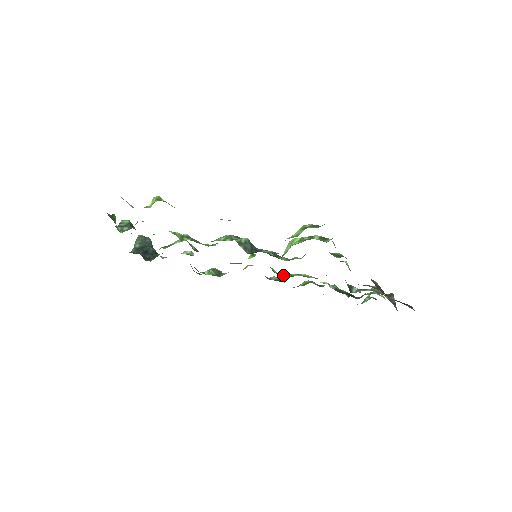
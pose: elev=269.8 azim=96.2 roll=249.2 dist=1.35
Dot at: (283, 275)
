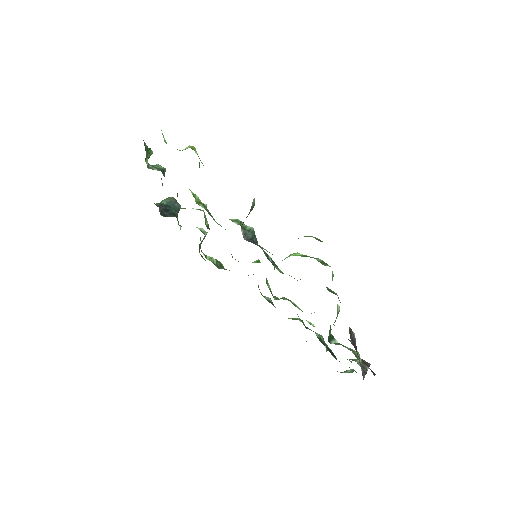
Dot at: (276, 297)
